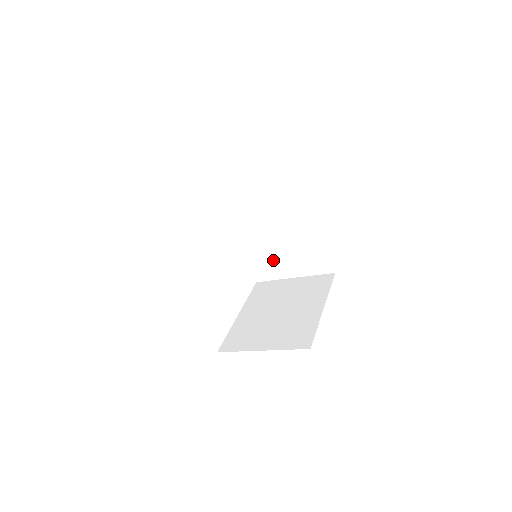
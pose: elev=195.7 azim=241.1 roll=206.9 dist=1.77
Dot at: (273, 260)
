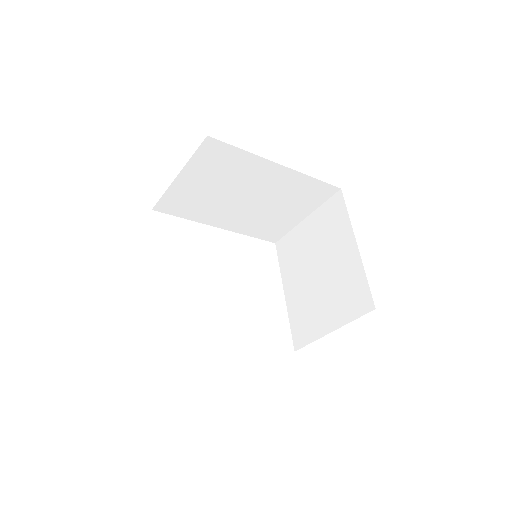
Dot at: (273, 220)
